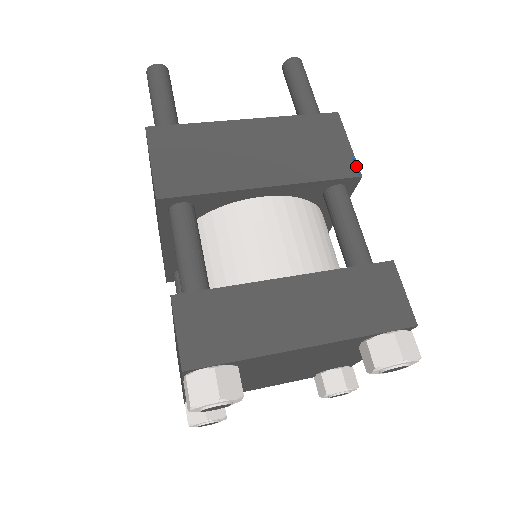
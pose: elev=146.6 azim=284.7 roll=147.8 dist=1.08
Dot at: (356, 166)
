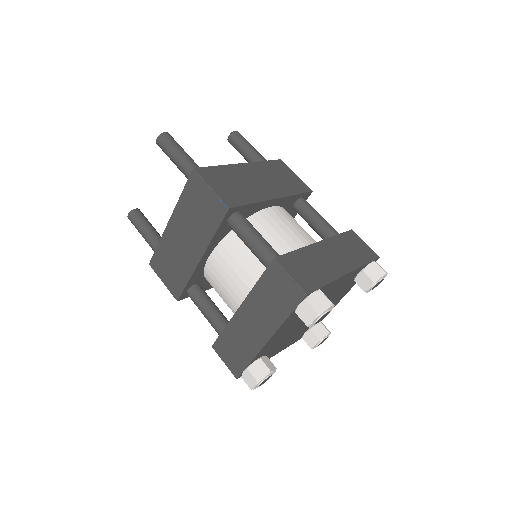
Dot at: (307, 186)
